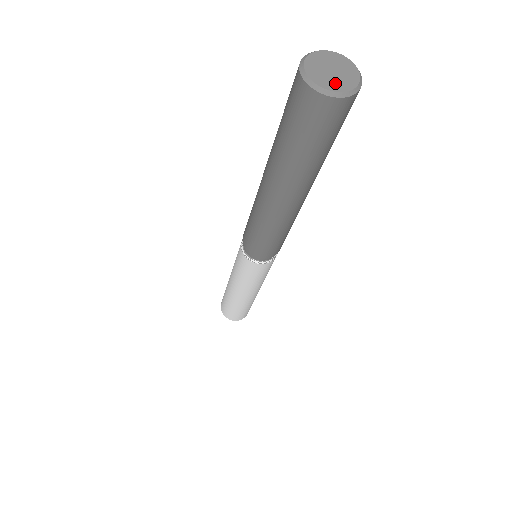
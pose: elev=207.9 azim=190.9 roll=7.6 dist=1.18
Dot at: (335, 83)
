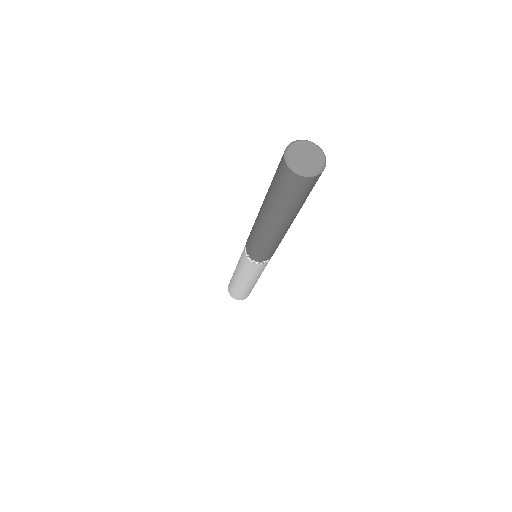
Dot at: (314, 165)
